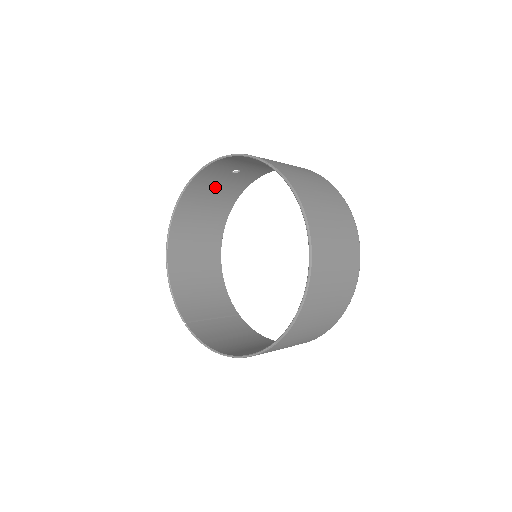
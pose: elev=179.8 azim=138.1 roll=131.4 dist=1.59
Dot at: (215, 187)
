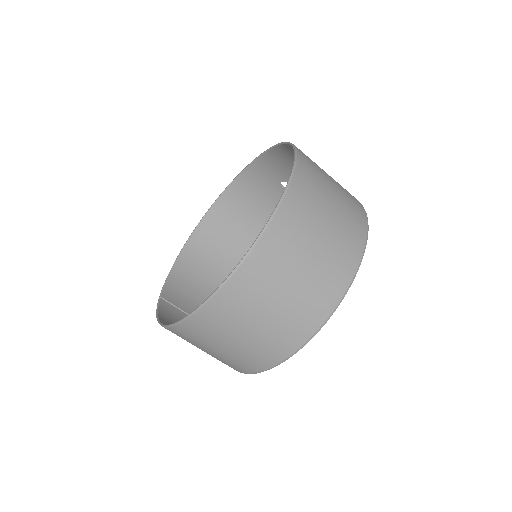
Dot at: (263, 199)
